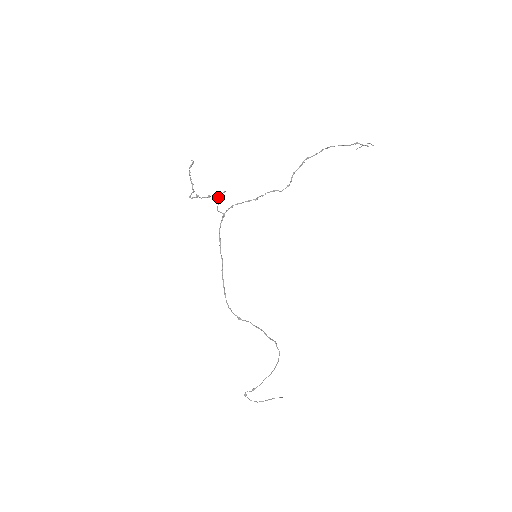
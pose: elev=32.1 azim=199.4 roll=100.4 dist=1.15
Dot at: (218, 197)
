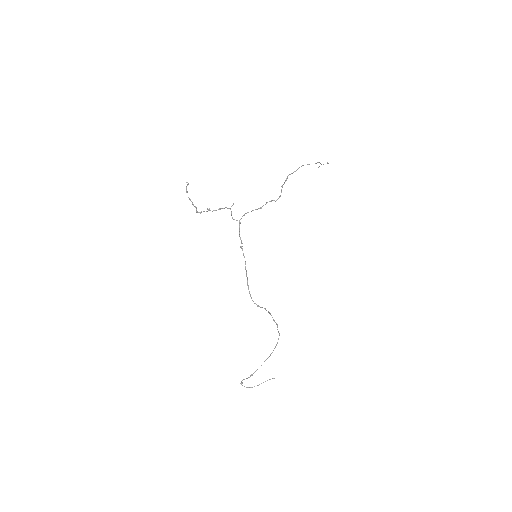
Dot at: occluded
